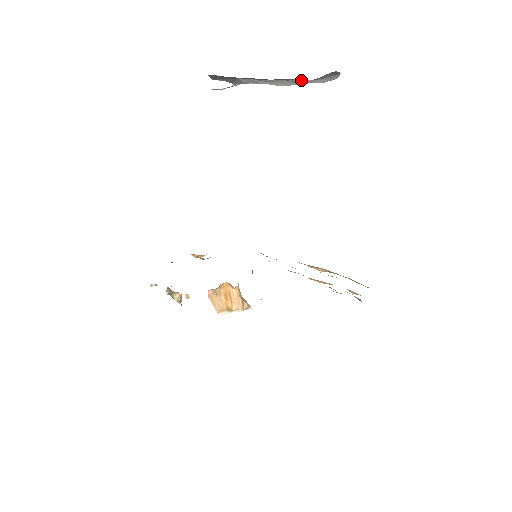
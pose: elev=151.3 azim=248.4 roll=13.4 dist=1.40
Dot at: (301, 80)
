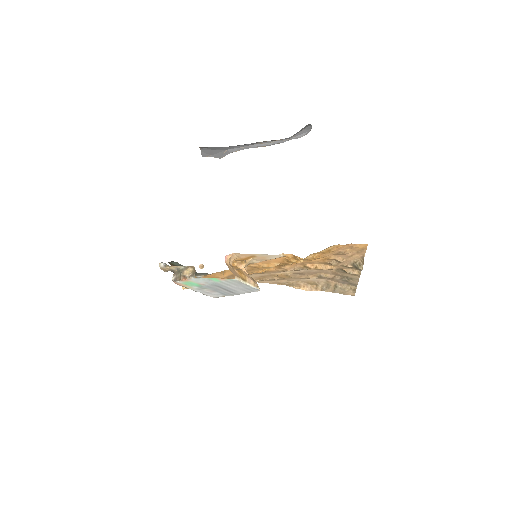
Dot at: (280, 141)
